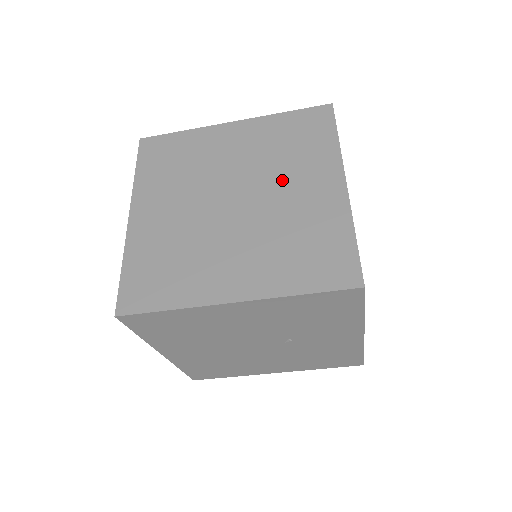
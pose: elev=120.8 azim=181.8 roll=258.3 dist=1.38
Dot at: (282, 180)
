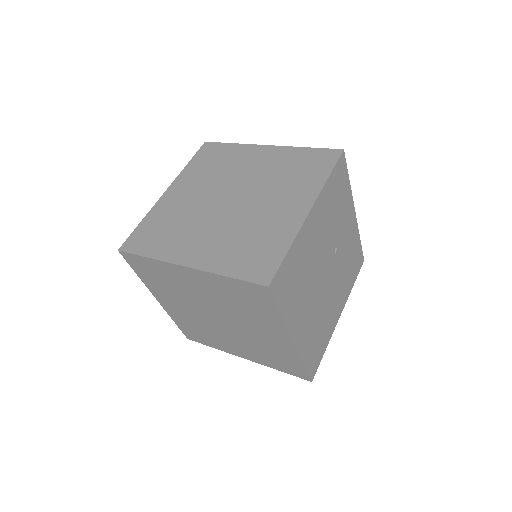
Dot at: (239, 173)
